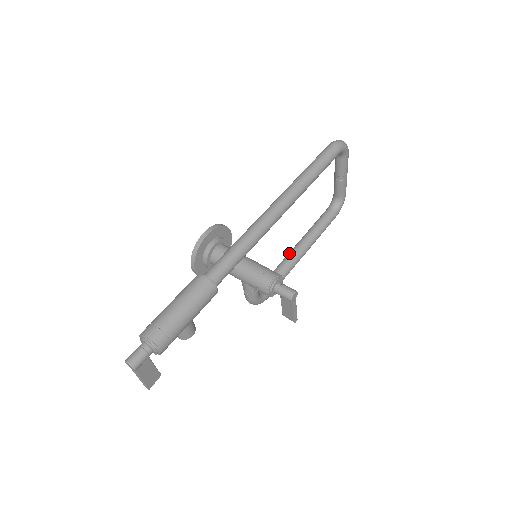
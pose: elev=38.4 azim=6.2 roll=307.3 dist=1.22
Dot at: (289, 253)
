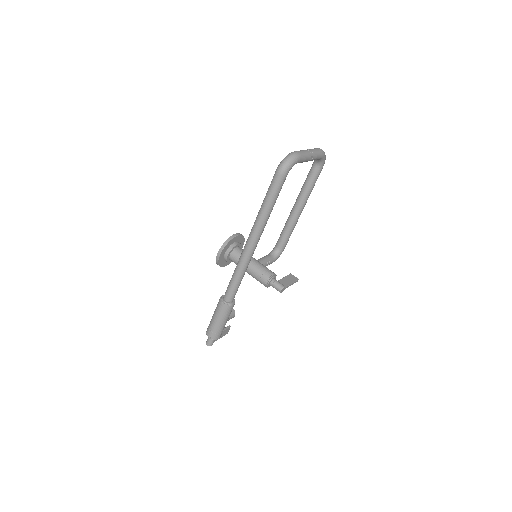
Dot at: (289, 215)
